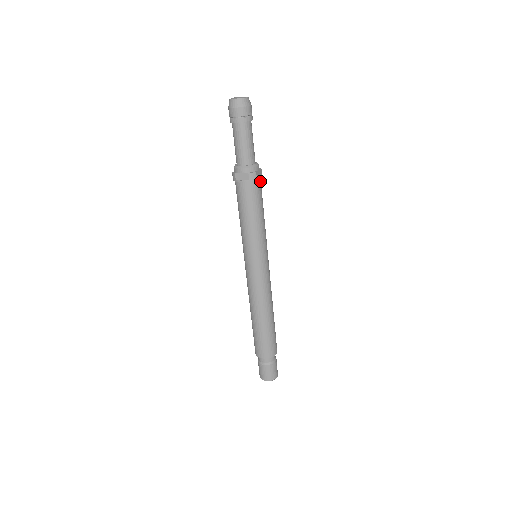
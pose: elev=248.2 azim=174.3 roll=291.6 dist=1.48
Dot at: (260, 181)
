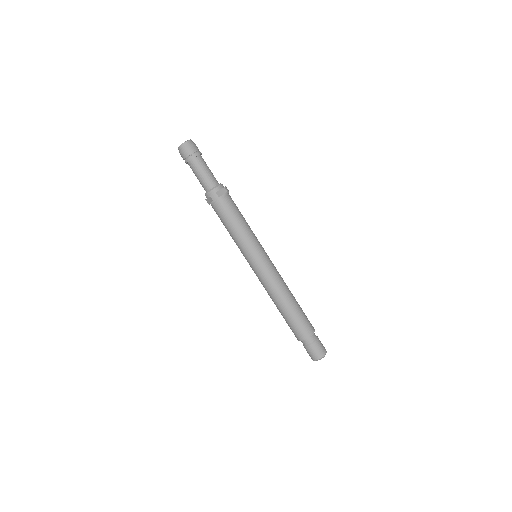
Dot at: (226, 197)
